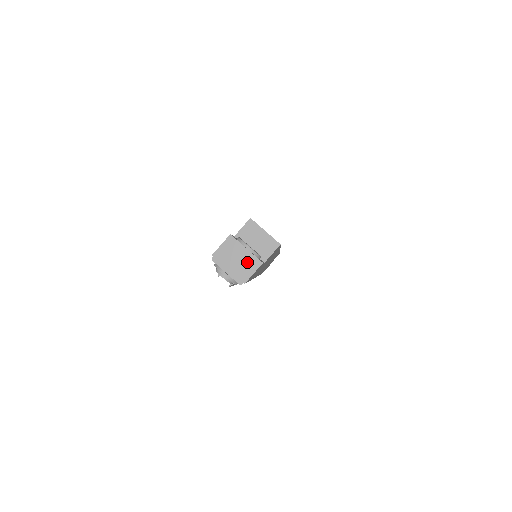
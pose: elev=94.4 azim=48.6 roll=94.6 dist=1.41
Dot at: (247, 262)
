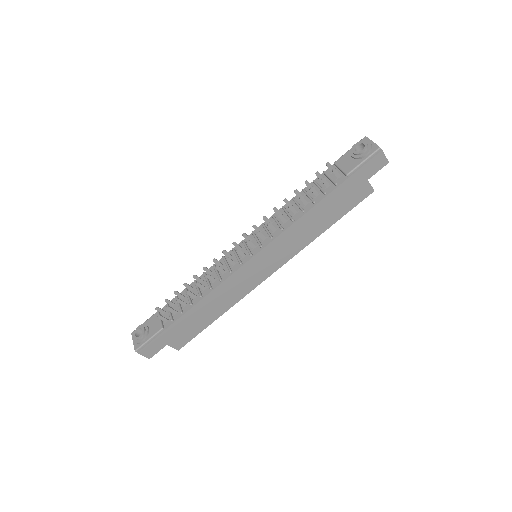
Dot at: occluded
